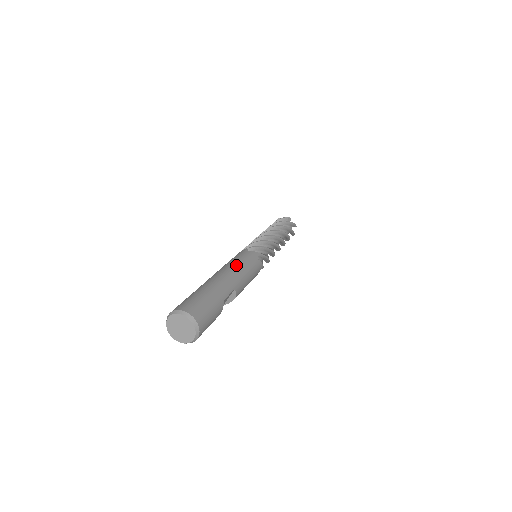
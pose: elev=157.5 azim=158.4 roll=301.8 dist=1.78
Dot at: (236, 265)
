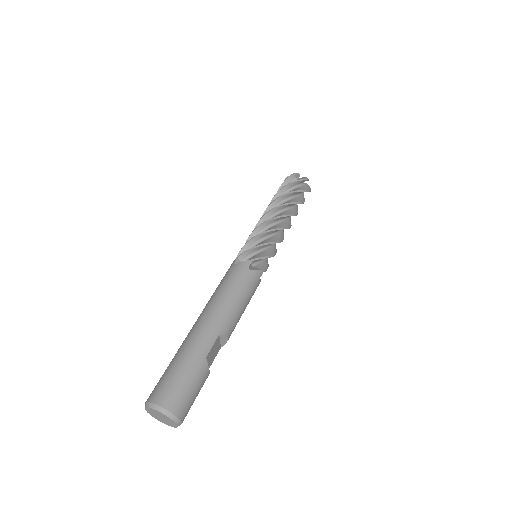
Dot at: (219, 297)
